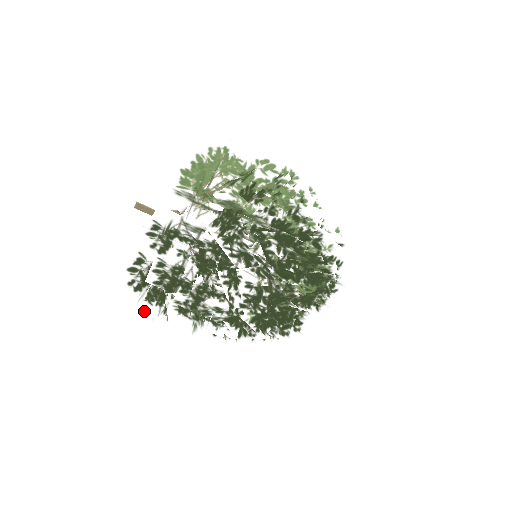
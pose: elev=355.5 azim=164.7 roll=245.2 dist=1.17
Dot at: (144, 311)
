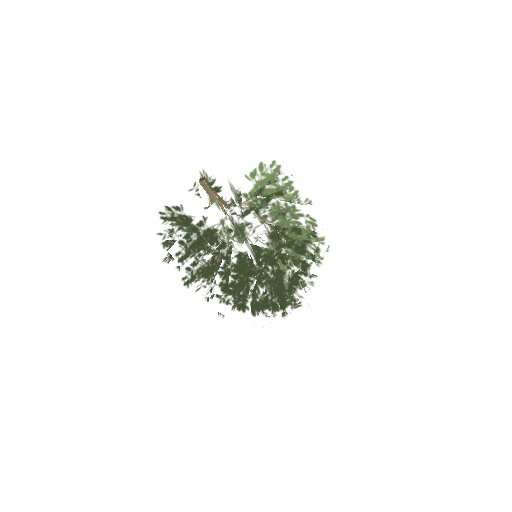
Dot at: (156, 250)
